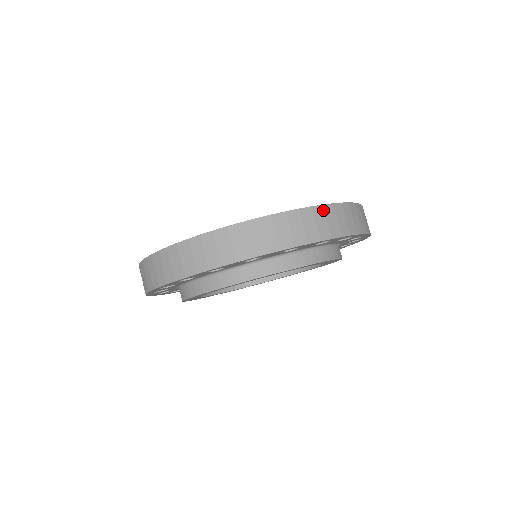
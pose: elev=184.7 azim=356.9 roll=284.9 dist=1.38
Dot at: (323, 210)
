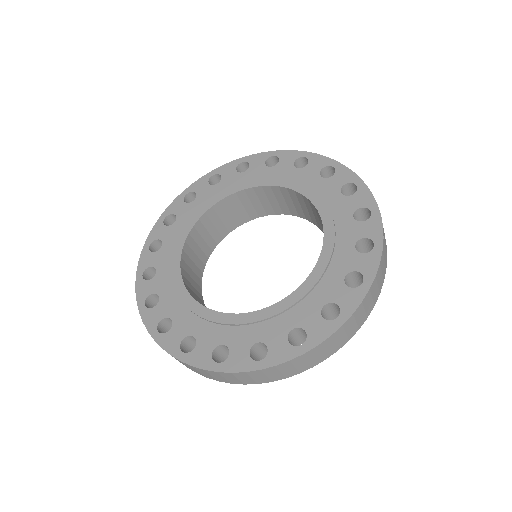
Dot at: (343, 329)
